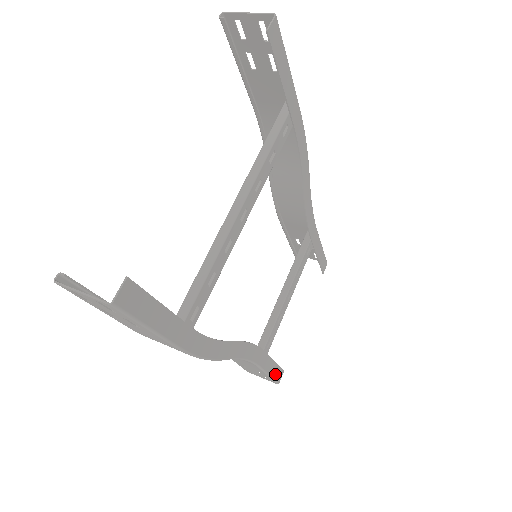
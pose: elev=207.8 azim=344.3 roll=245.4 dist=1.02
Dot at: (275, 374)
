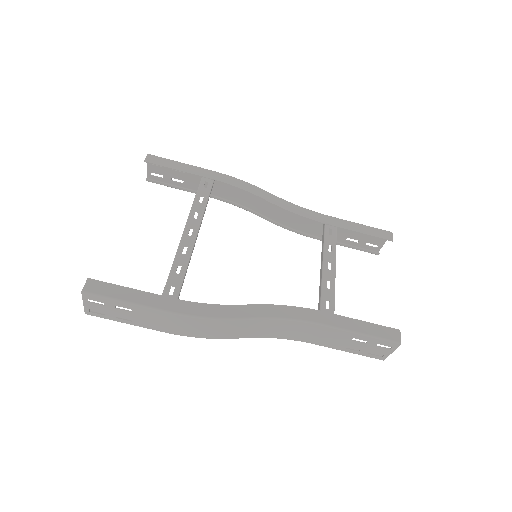
Dot at: (377, 333)
